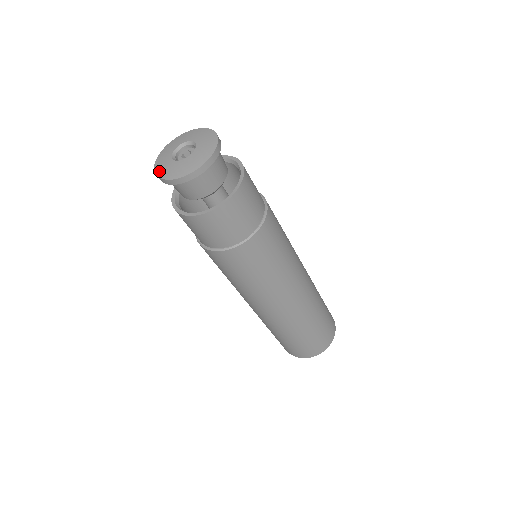
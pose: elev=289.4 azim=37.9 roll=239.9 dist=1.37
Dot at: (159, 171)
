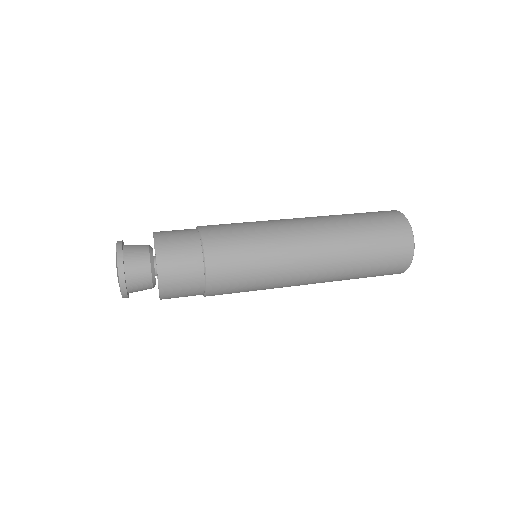
Dot at: occluded
